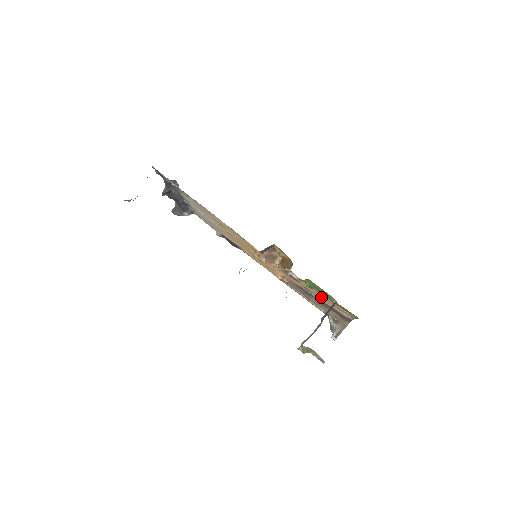
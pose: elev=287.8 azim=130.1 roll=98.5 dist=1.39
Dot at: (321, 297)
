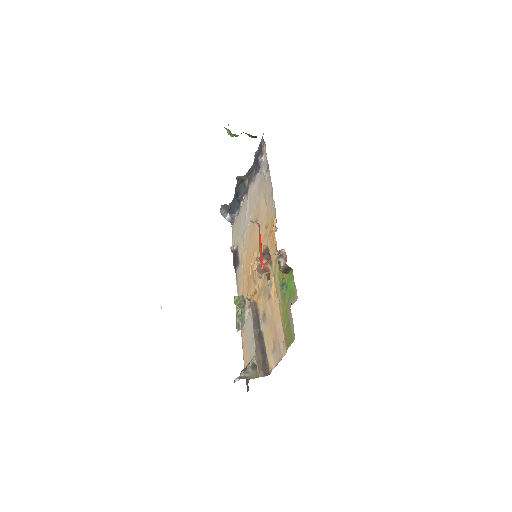
Dot at: (269, 326)
